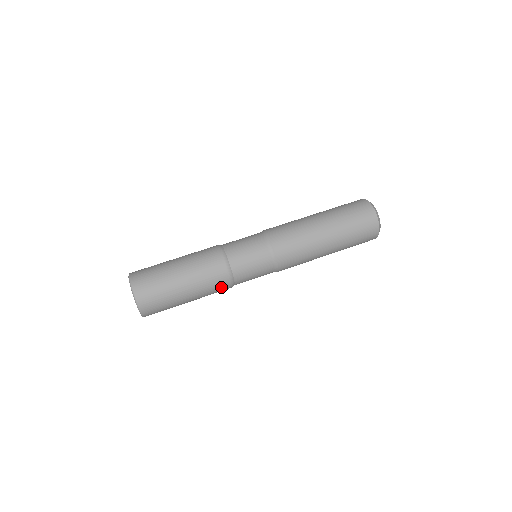
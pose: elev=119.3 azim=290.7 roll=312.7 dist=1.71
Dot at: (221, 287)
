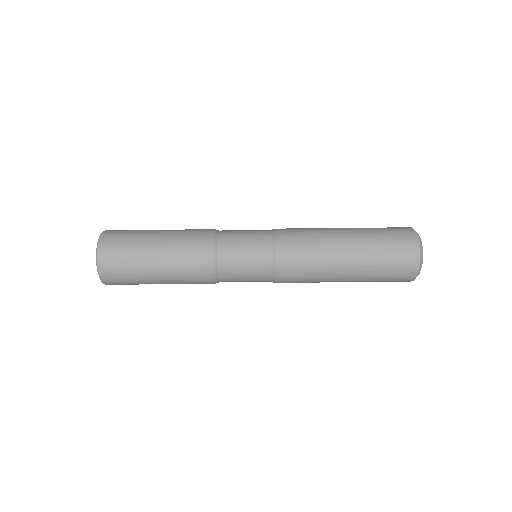
Dot at: (201, 280)
